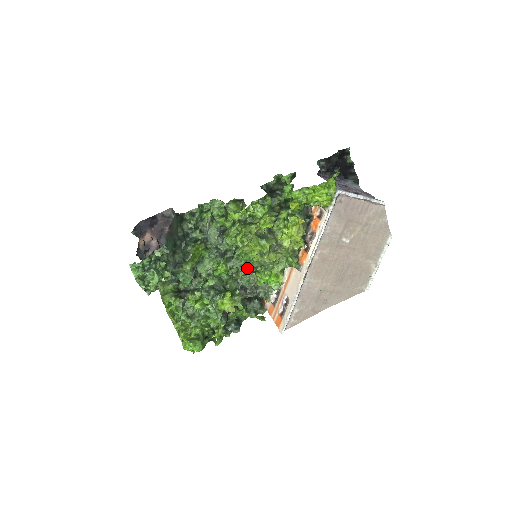
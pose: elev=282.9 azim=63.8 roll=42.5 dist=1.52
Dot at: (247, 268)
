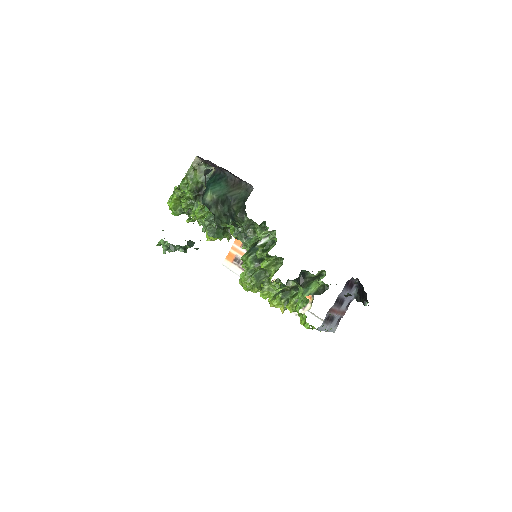
Dot at: occluded
